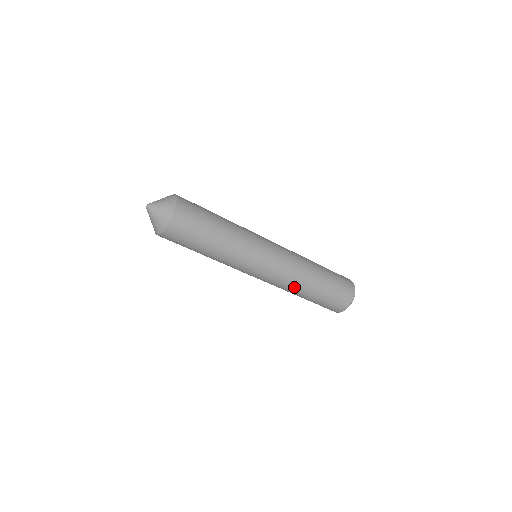
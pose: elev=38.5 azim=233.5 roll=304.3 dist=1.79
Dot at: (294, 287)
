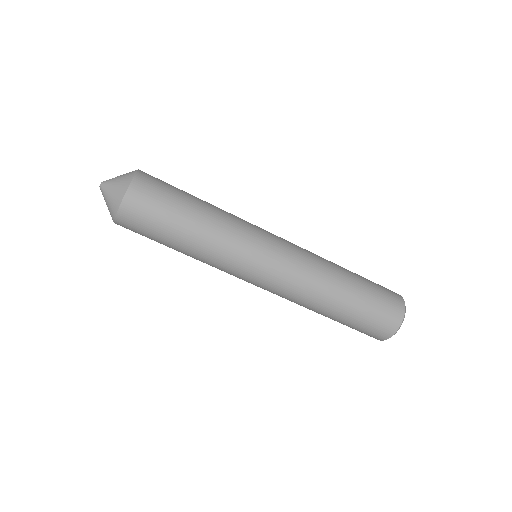
Dot at: (309, 300)
